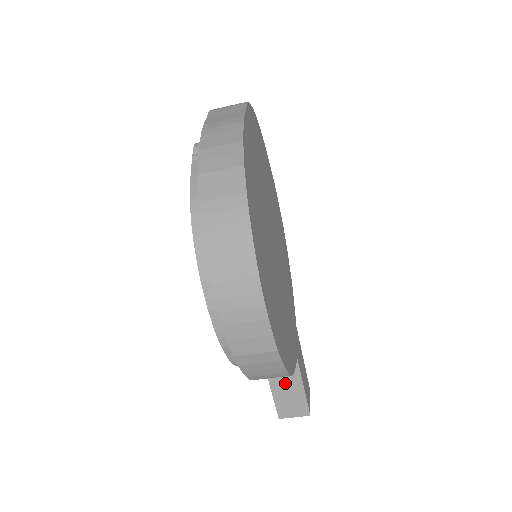
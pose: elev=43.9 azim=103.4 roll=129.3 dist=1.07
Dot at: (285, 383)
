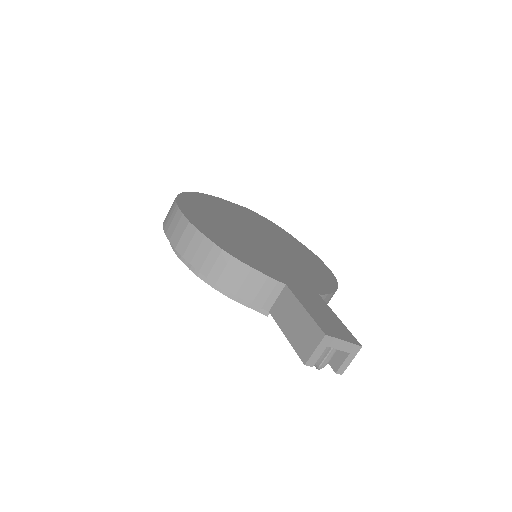
Dot at: (290, 317)
